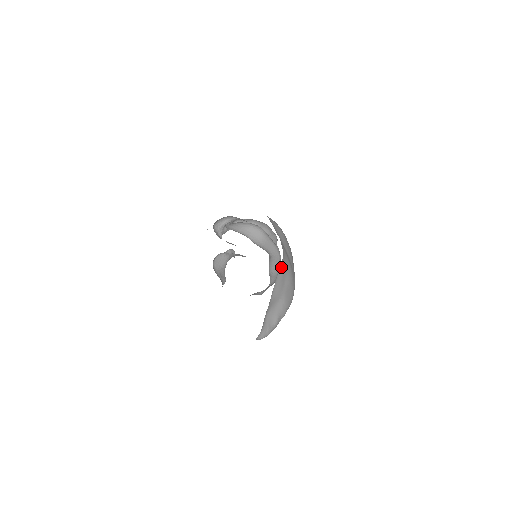
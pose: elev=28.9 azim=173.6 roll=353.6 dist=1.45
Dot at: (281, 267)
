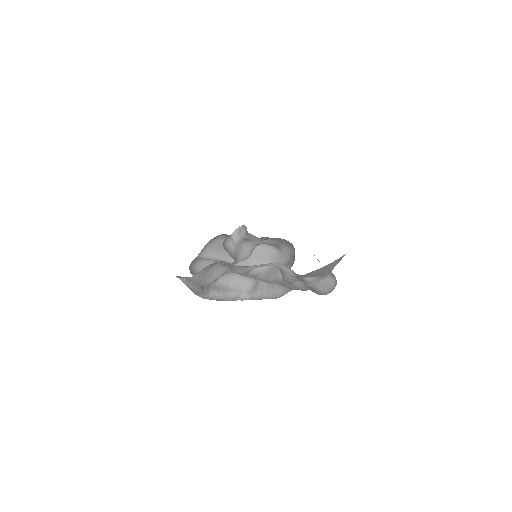
Dot at: occluded
